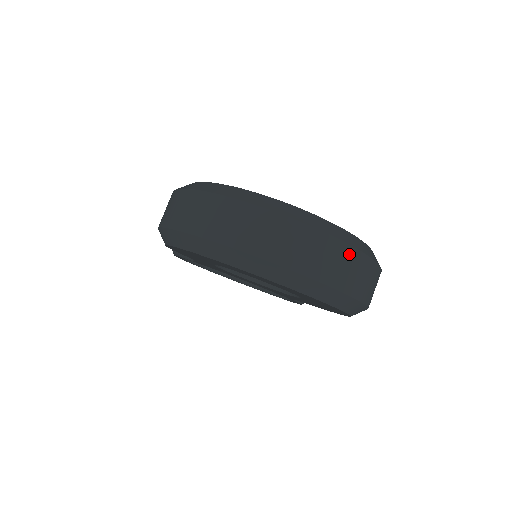
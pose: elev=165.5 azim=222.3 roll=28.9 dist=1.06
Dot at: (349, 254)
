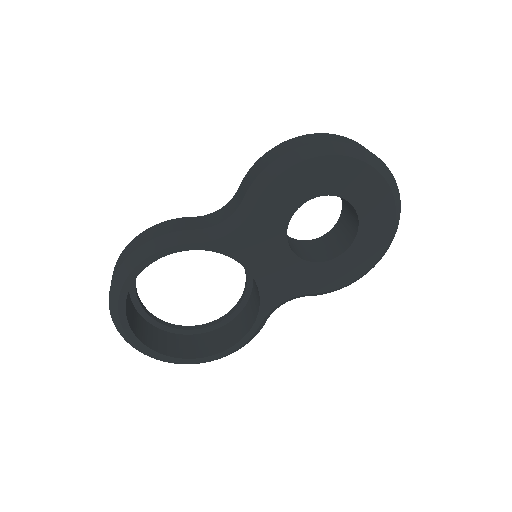
Dot at: occluded
